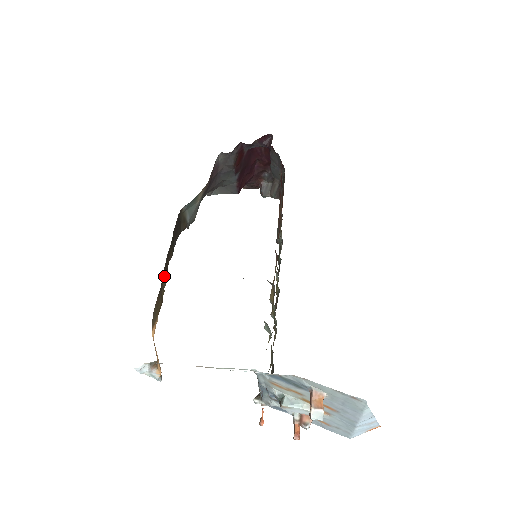
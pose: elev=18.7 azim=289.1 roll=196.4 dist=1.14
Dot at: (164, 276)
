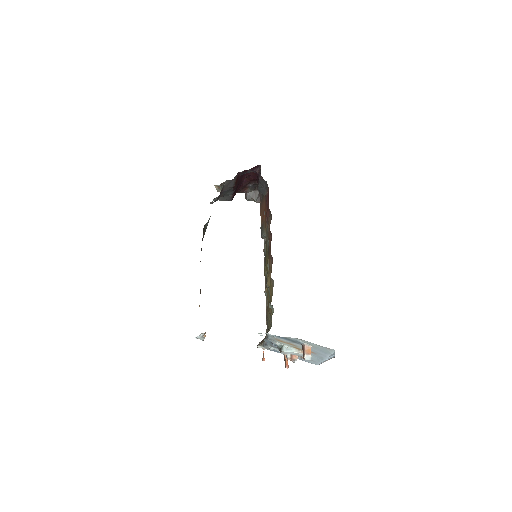
Dot at: occluded
